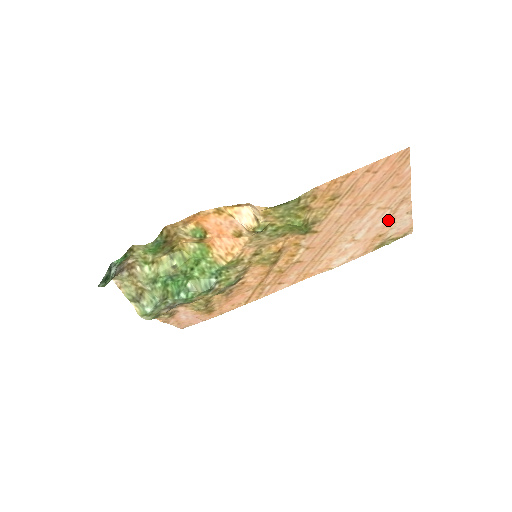
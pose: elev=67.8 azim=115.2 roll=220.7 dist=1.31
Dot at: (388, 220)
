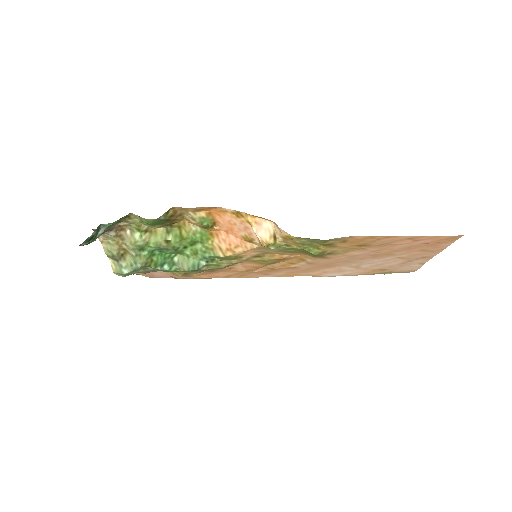
Dot at: (399, 264)
